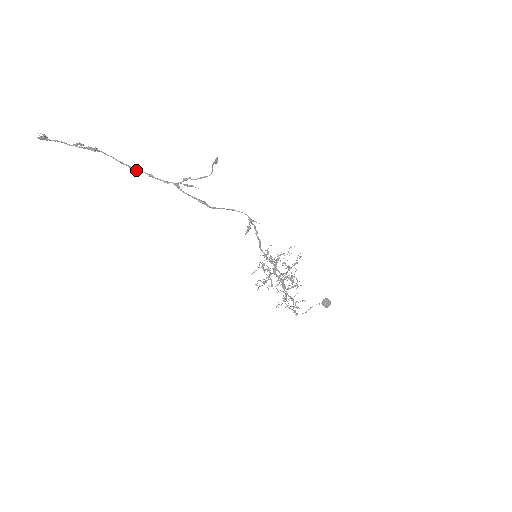
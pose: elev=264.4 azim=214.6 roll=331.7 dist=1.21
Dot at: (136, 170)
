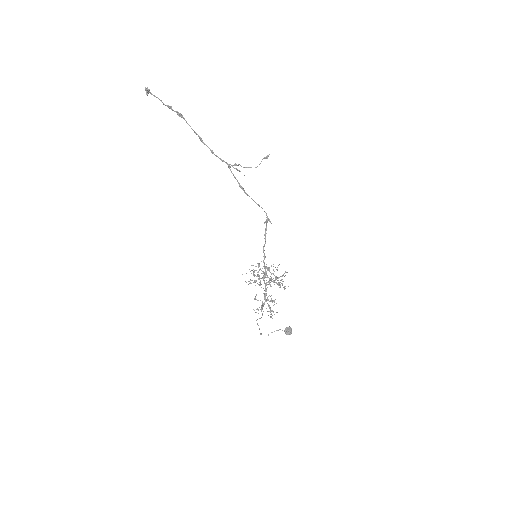
Dot at: (203, 143)
